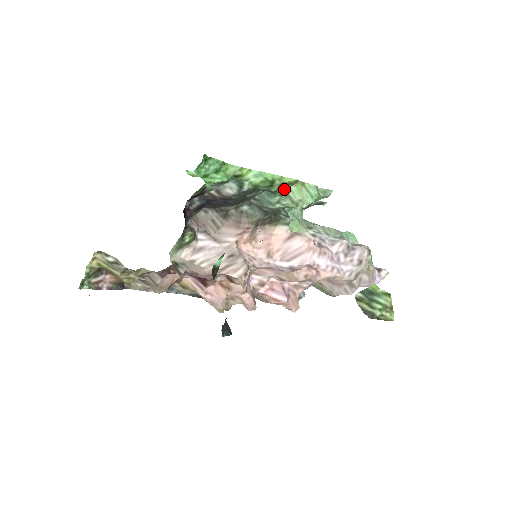
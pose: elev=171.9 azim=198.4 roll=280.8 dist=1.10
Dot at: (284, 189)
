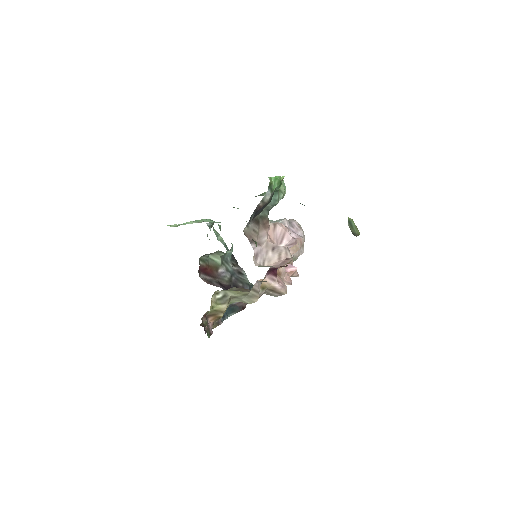
Dot at: occluded
